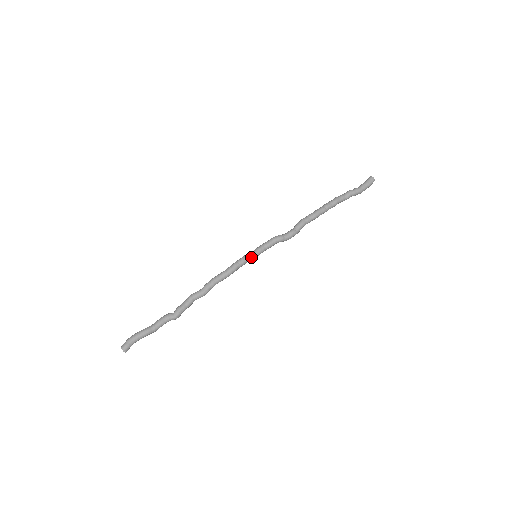
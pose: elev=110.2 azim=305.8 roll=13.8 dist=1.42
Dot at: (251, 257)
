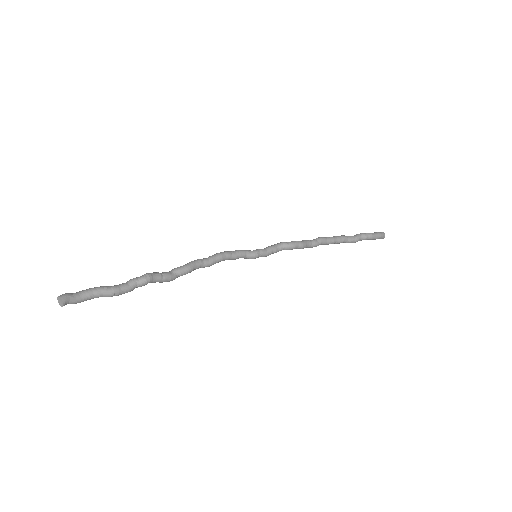
Dot at: (247, 251)
